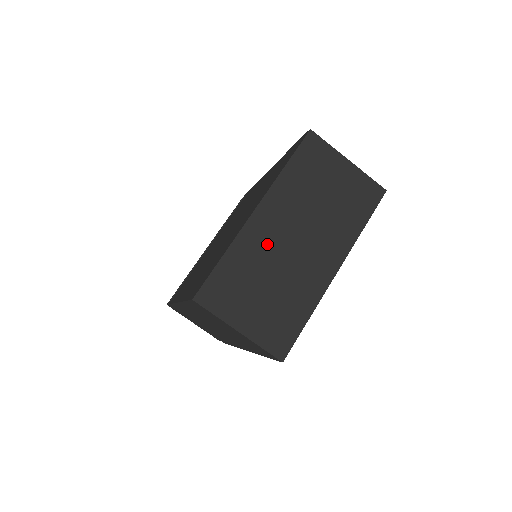
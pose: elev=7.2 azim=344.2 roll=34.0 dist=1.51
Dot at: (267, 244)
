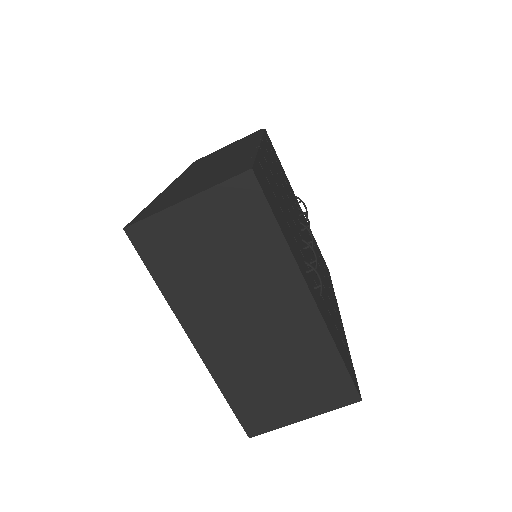
Dot at: (236, 352)
